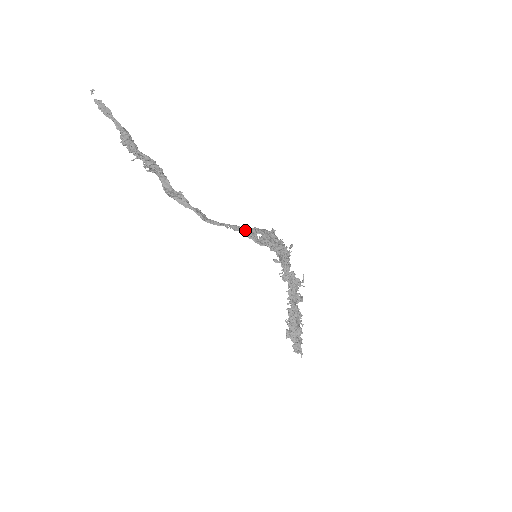
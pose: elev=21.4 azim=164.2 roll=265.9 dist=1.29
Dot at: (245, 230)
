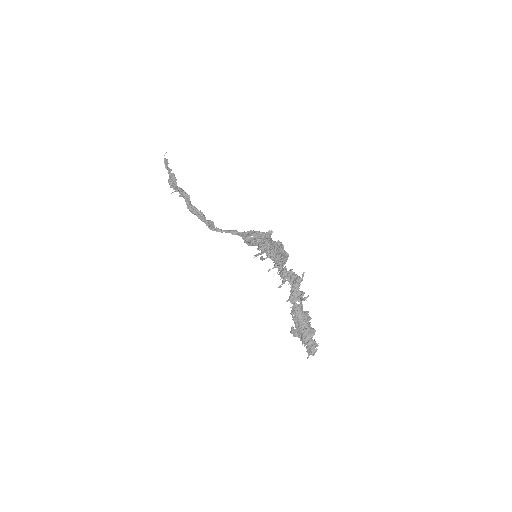
Dot at: (240, 233)
